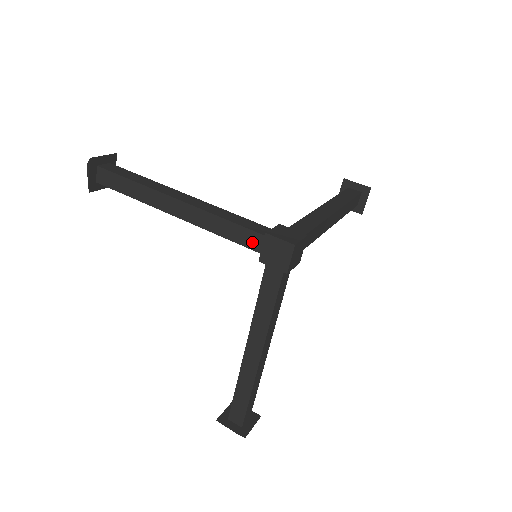
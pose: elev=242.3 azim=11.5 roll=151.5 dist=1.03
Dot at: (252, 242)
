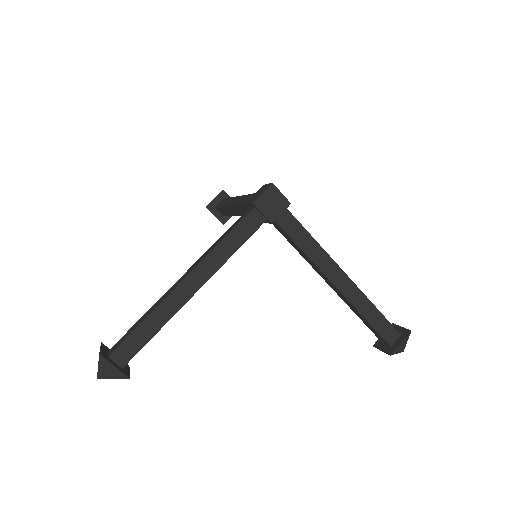
Dot at: occluded
